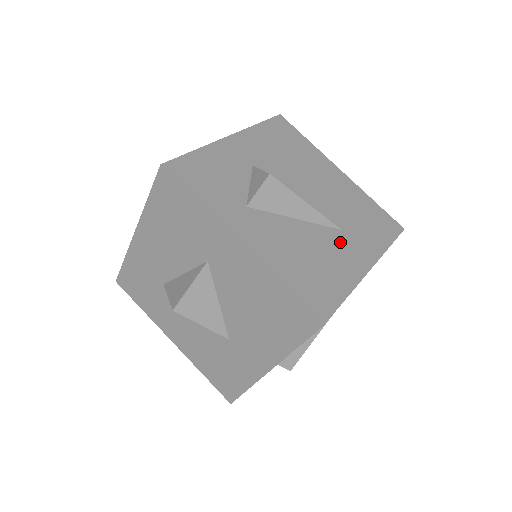
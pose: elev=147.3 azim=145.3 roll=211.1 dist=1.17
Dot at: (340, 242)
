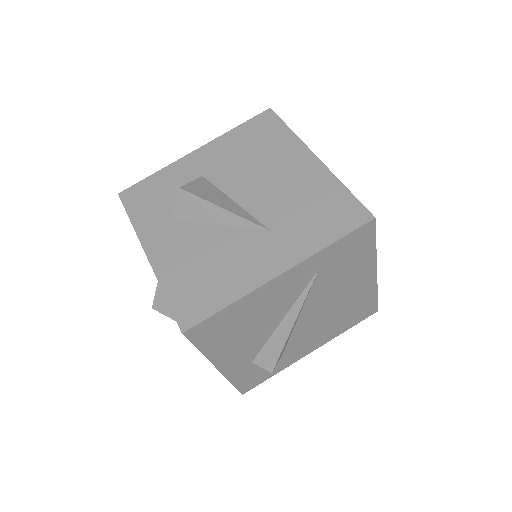
Dot at: (258, 245)
